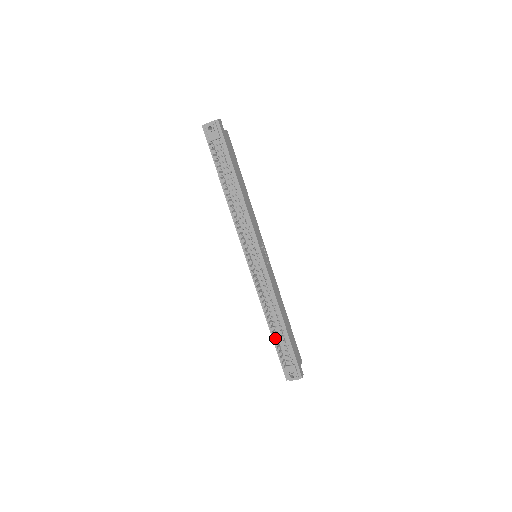
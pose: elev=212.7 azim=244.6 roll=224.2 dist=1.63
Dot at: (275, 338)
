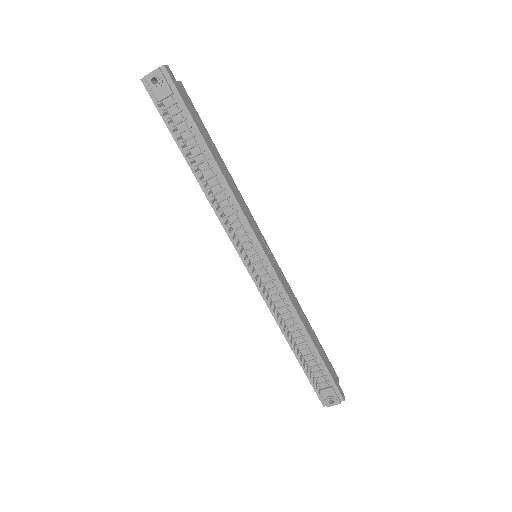
Dot at: occluded
